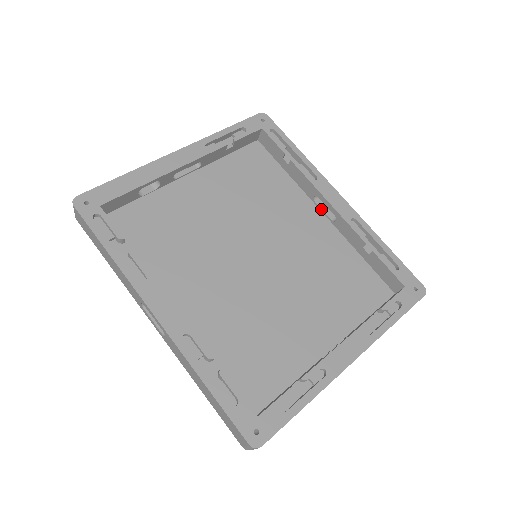
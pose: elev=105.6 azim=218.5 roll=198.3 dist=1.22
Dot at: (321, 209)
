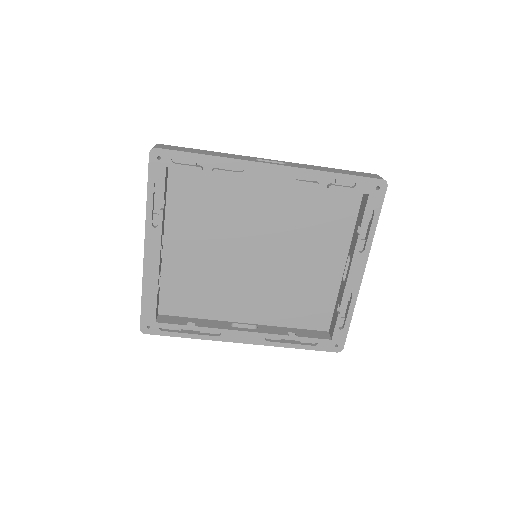
Dot at: occluded
